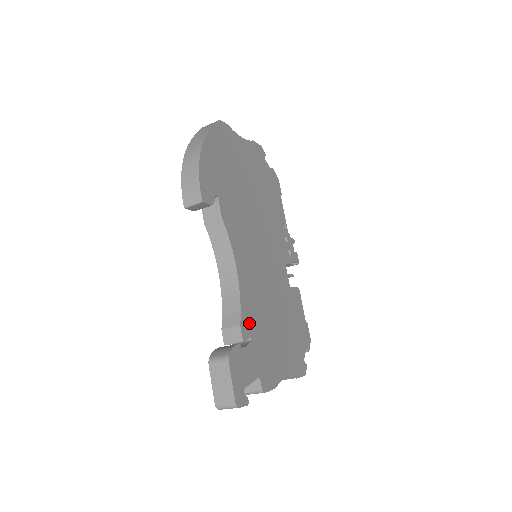
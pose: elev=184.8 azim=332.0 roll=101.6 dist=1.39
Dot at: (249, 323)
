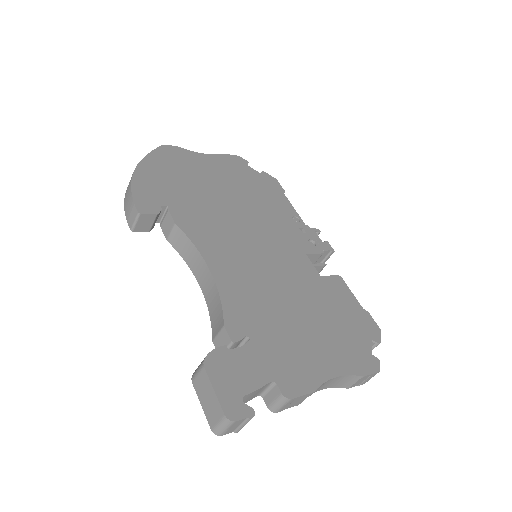
Dot at: (242, 321)
